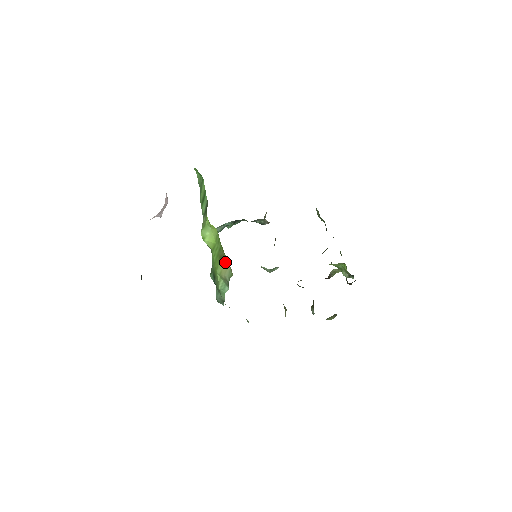
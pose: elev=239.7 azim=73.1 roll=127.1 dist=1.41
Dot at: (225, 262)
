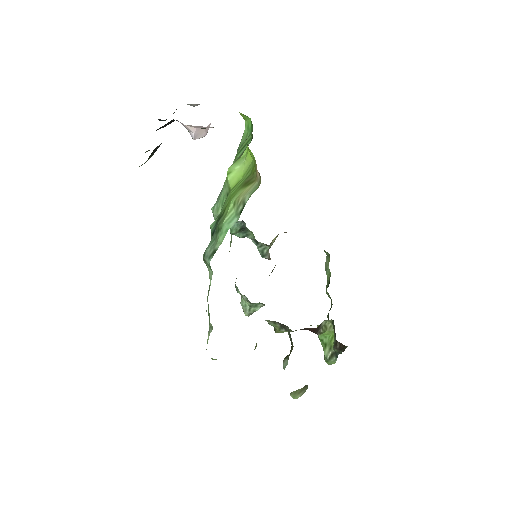
Dot at: (251, 182)
